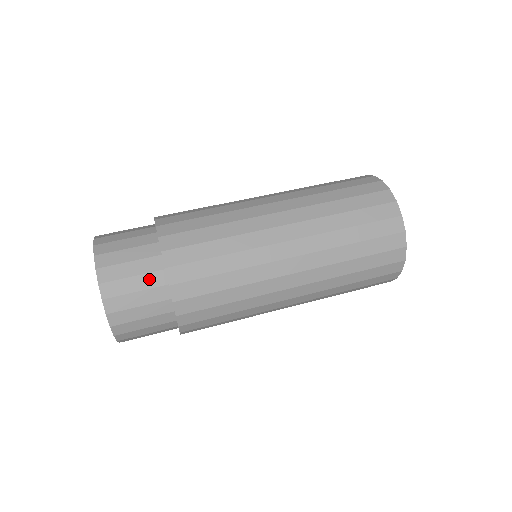
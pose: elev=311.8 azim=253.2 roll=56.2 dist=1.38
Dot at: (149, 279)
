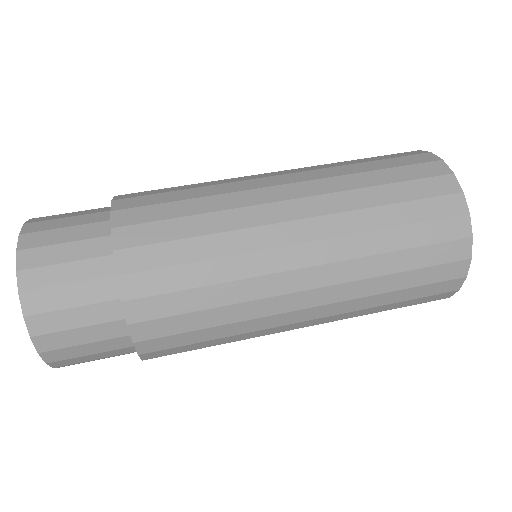
Dot at: (89, 246)
